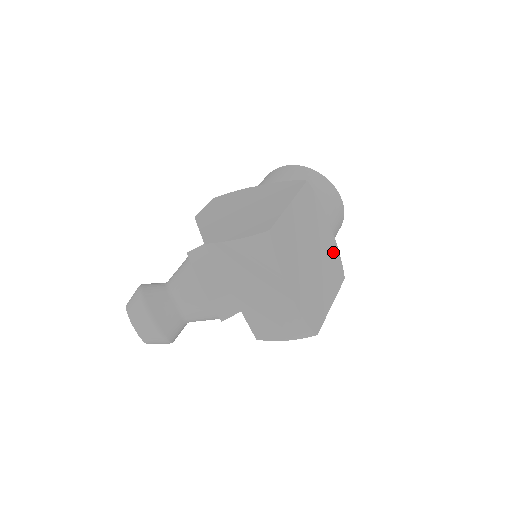
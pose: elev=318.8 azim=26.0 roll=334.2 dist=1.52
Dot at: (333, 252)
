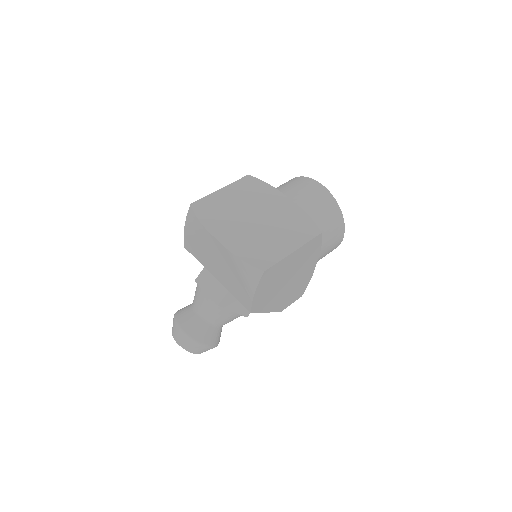
Dot at: (296, 215)
